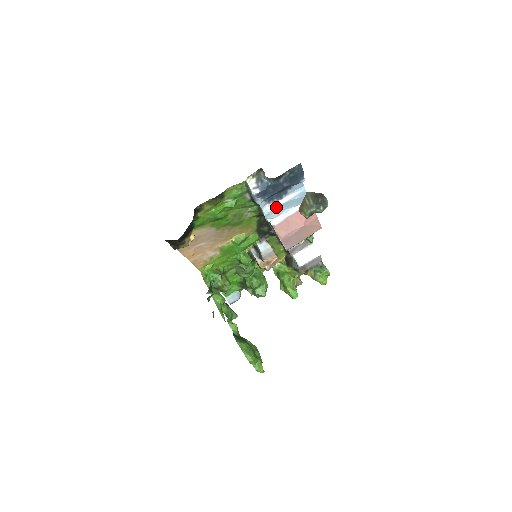
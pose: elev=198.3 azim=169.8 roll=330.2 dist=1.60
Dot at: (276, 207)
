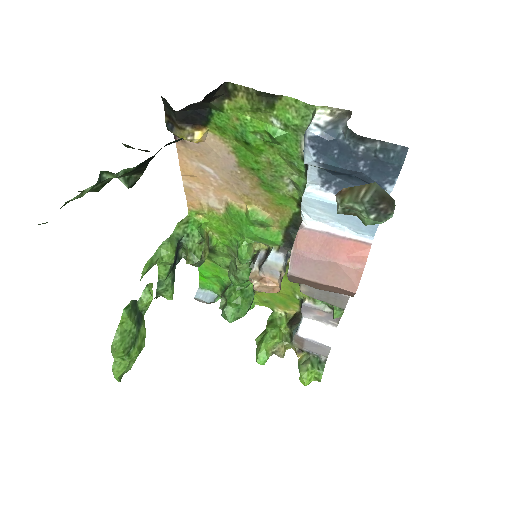
Dot at: (326, 201)
